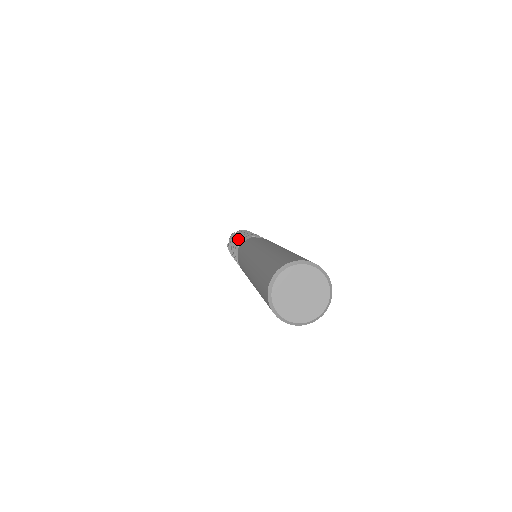
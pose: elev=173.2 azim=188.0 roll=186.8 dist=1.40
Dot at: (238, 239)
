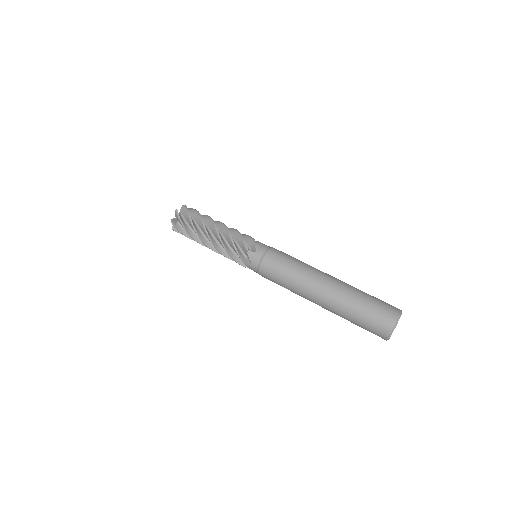
Dot at: (219, 233)
